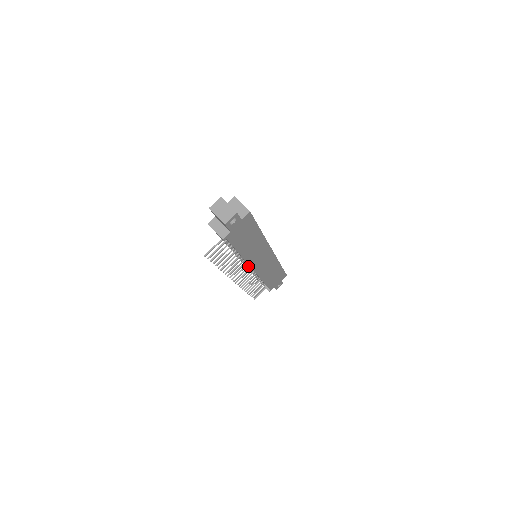
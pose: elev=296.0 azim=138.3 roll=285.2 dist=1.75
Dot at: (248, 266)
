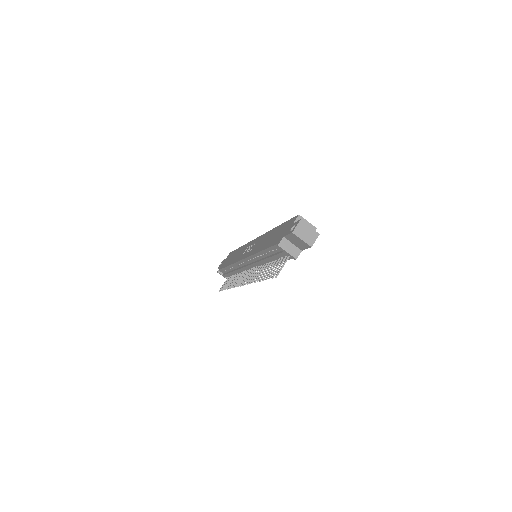
Dot at: (253, 268)
